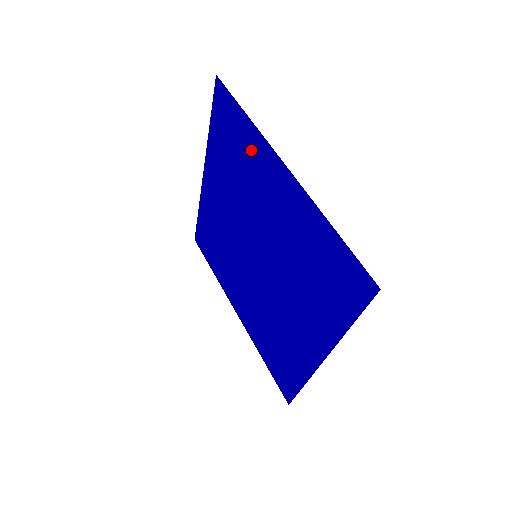
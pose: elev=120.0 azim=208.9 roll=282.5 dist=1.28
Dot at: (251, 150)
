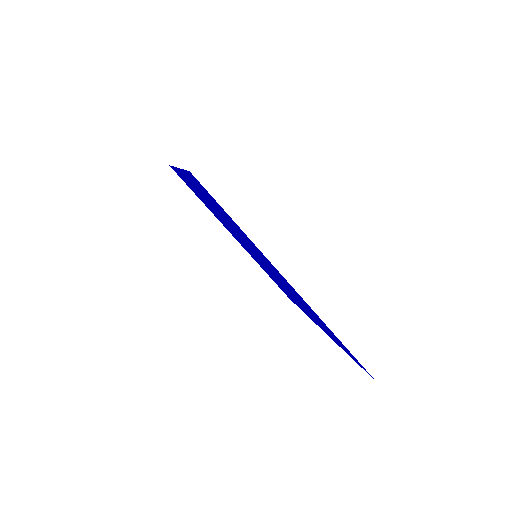
Dot at: (189, 184)
